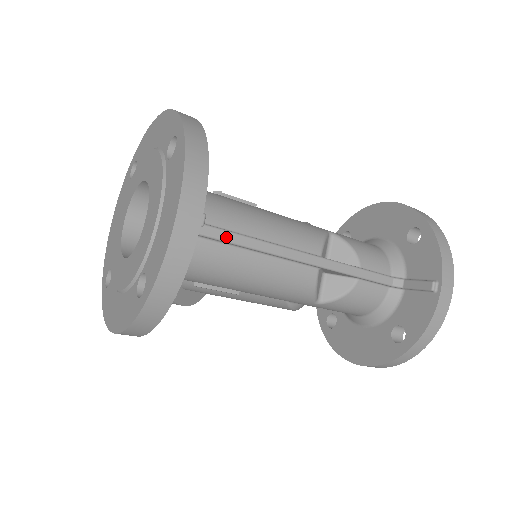
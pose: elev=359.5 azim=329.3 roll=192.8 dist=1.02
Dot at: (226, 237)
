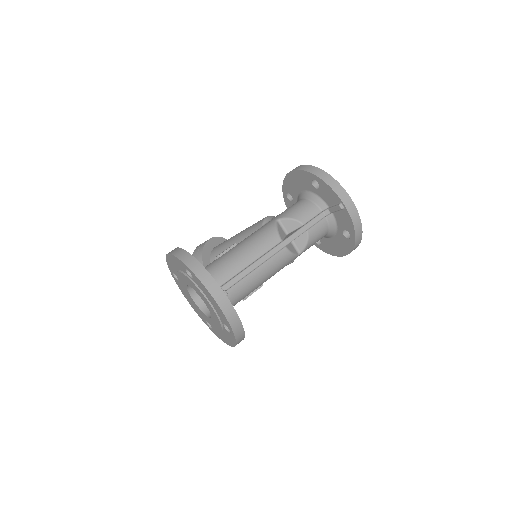
Dot at: (238, 279)
